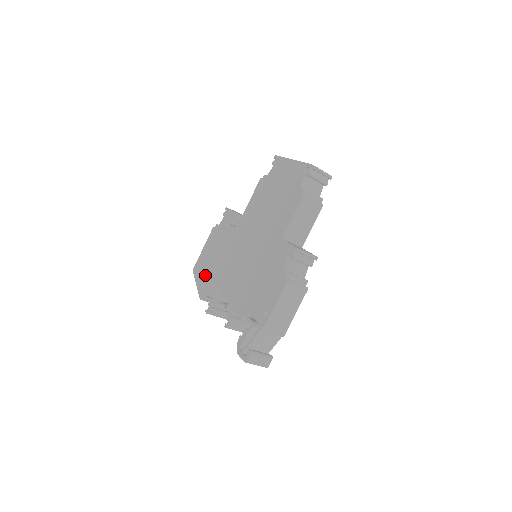
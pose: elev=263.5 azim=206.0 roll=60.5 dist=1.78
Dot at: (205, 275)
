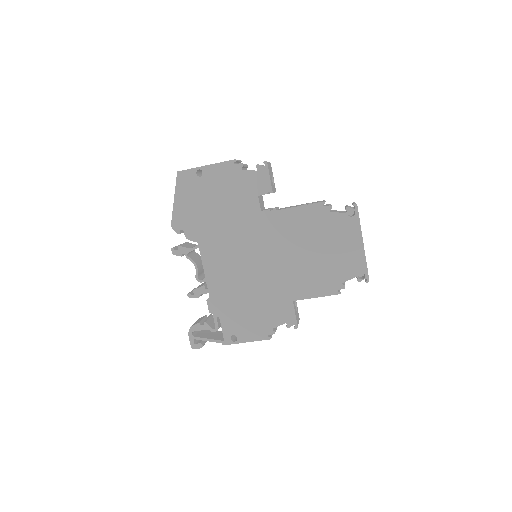
Dot at: (192, 207)
